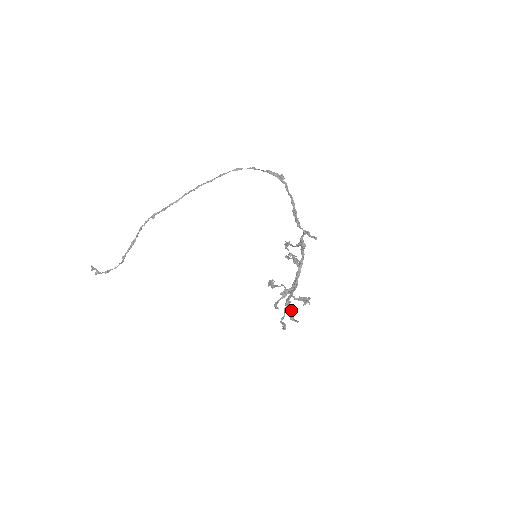
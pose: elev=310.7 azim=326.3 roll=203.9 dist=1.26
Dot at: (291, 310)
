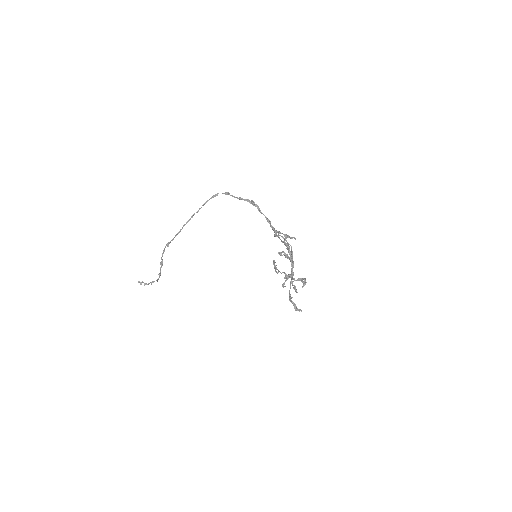
Dot at: (294, 305)
